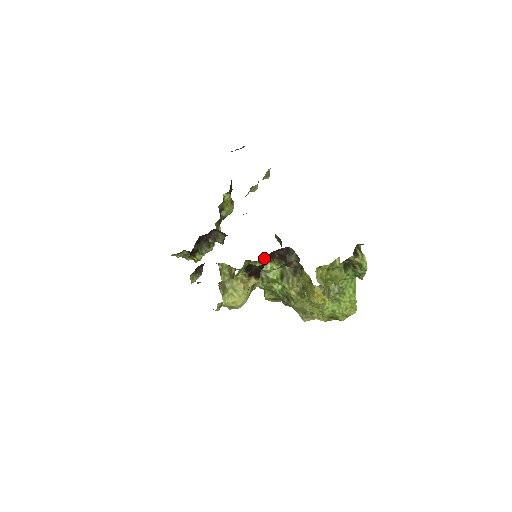
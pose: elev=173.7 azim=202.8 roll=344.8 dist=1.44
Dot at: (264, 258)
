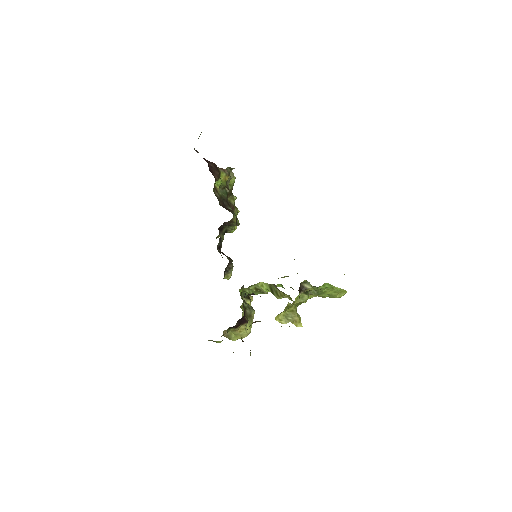
Dot at: occluded
